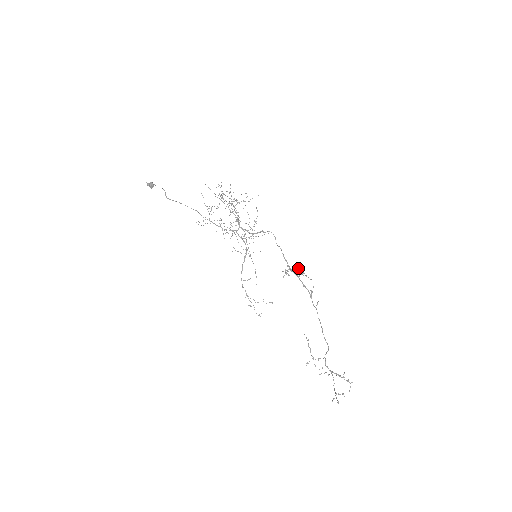
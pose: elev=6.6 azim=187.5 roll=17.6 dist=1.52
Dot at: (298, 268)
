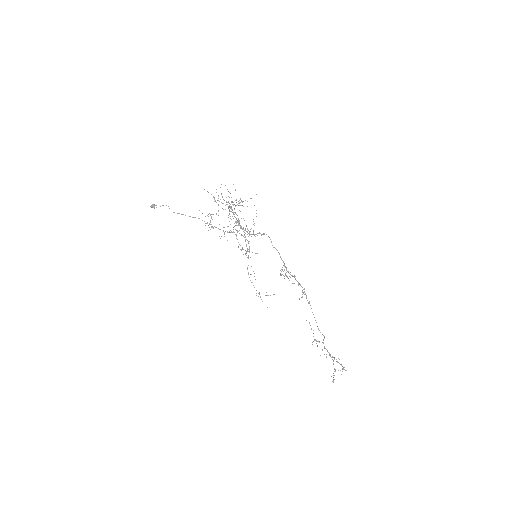
Dot at: (286, 276)
